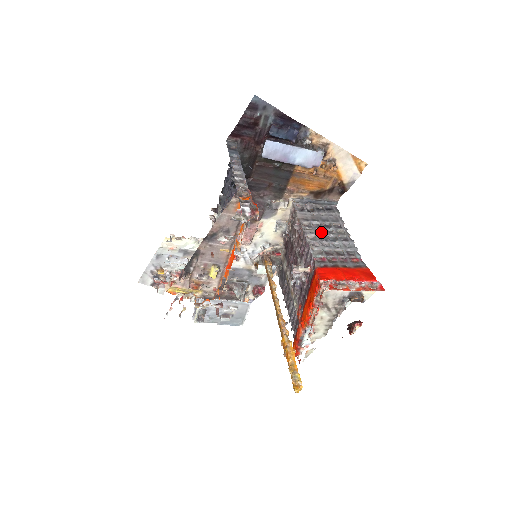
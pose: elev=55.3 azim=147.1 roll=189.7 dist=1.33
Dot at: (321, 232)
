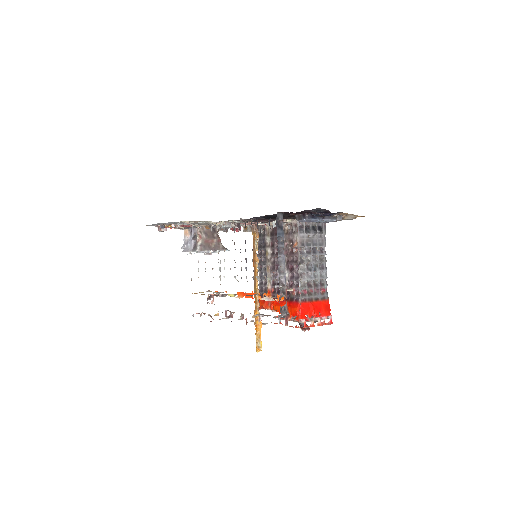
Dot at: (309, 259)
